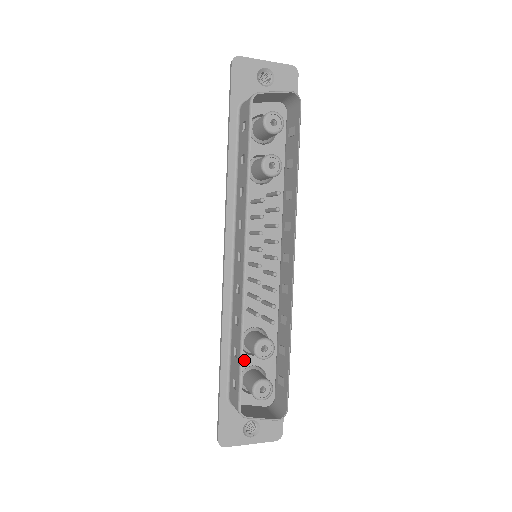
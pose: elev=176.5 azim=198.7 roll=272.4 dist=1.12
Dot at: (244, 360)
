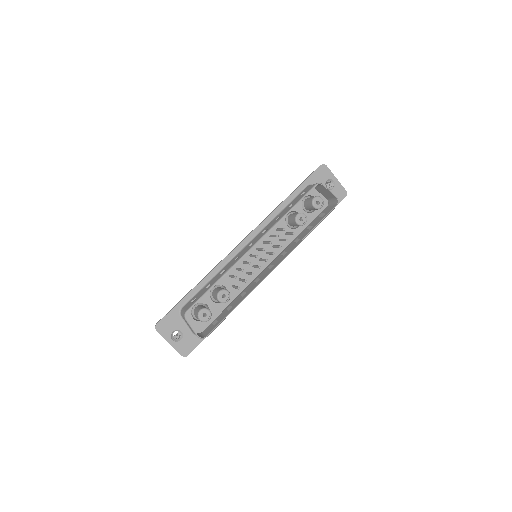
Dot at: (206, 298)
